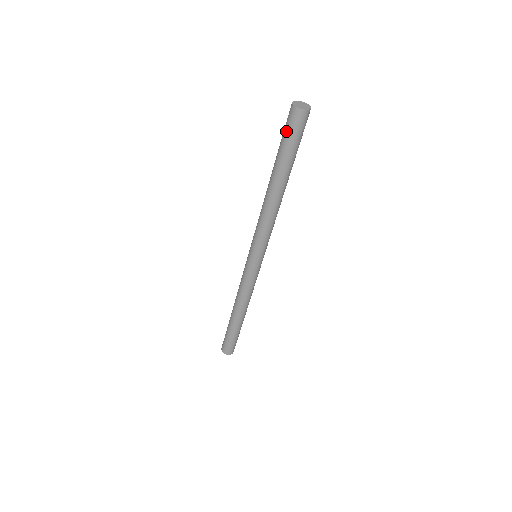
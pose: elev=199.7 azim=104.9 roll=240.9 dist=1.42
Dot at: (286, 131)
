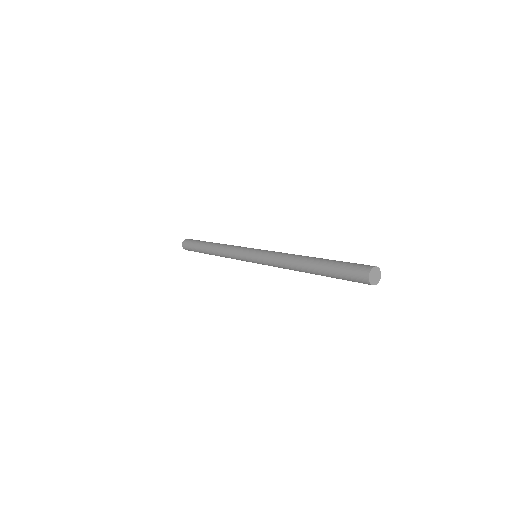
Dot at: (348, 274)
